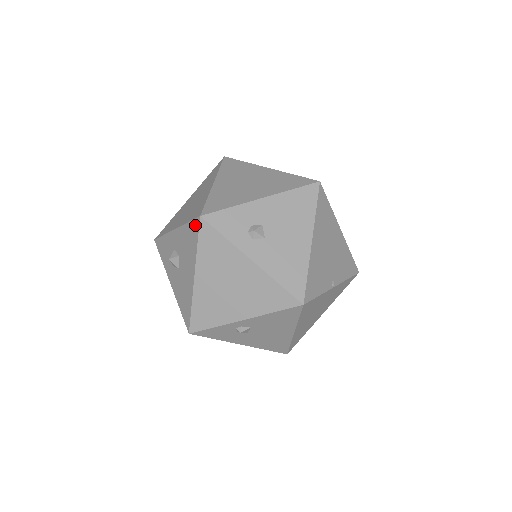
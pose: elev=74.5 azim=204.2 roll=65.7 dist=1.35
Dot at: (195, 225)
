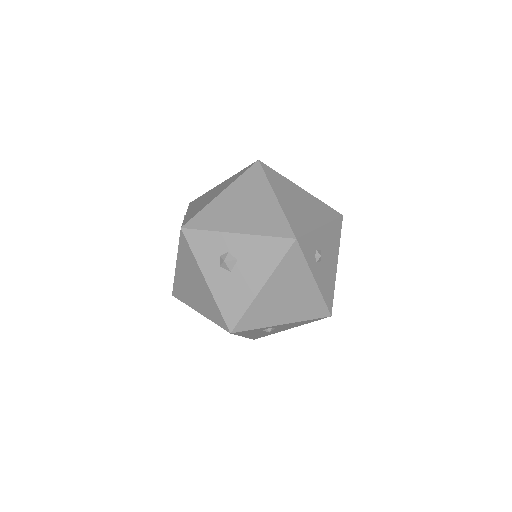
Dot at: (284, 243)
